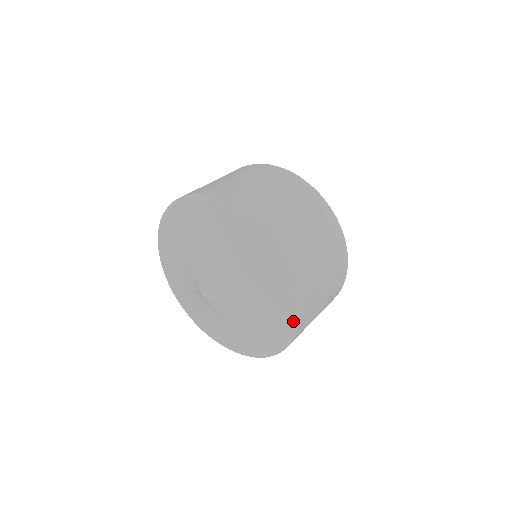
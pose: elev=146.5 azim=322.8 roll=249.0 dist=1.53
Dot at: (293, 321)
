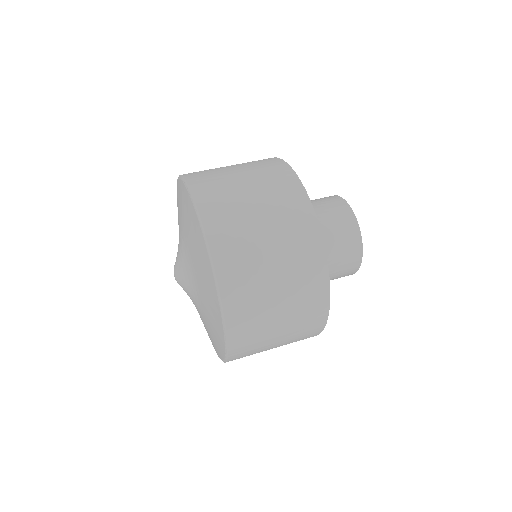
Dot at: (223, 357)
